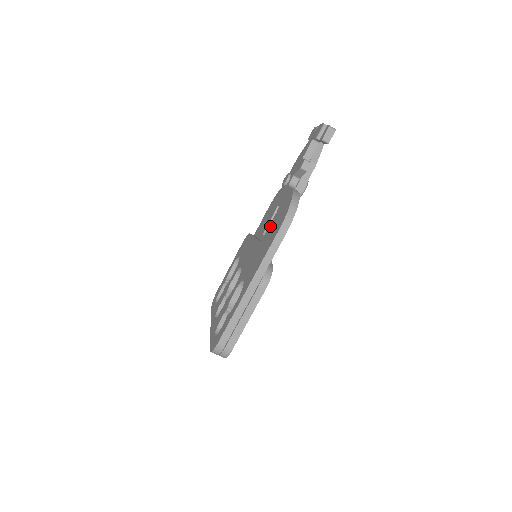
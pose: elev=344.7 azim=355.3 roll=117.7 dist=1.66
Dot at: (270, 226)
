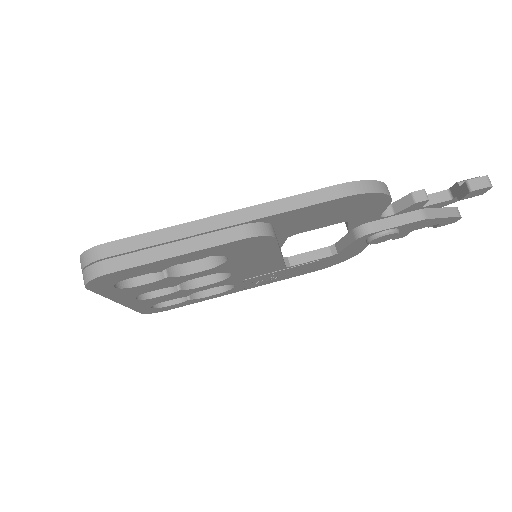
Dot at: occluded
